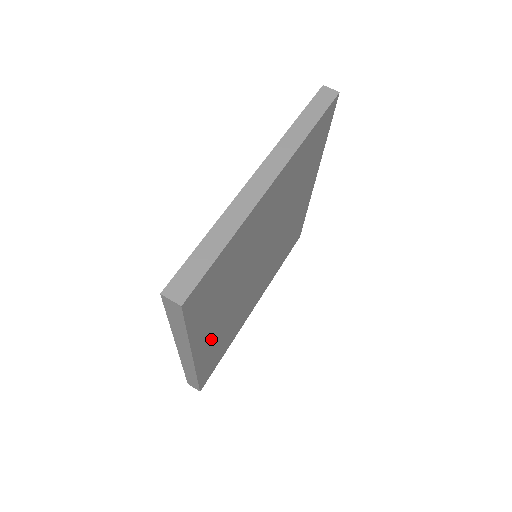
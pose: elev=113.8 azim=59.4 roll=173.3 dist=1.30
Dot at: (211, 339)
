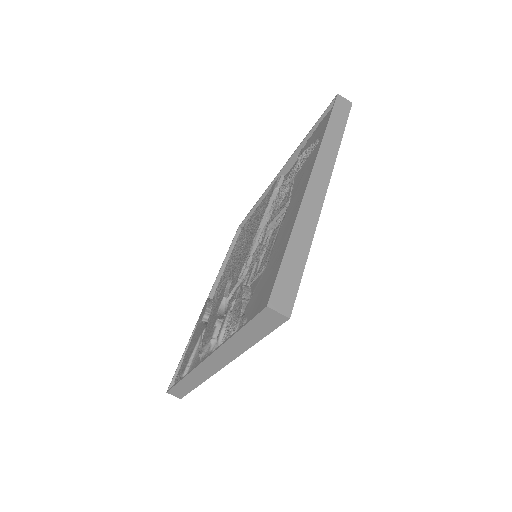
Dot at: occluded
